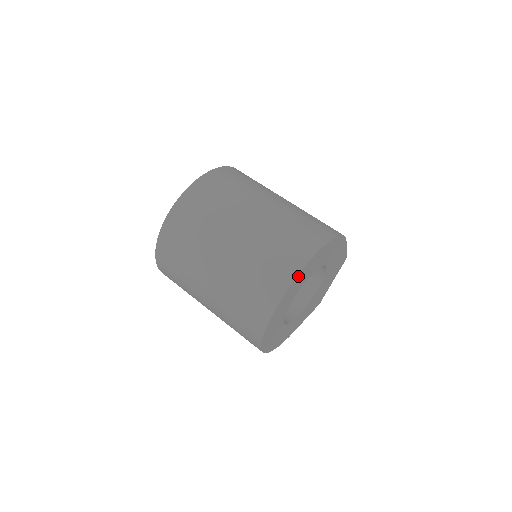
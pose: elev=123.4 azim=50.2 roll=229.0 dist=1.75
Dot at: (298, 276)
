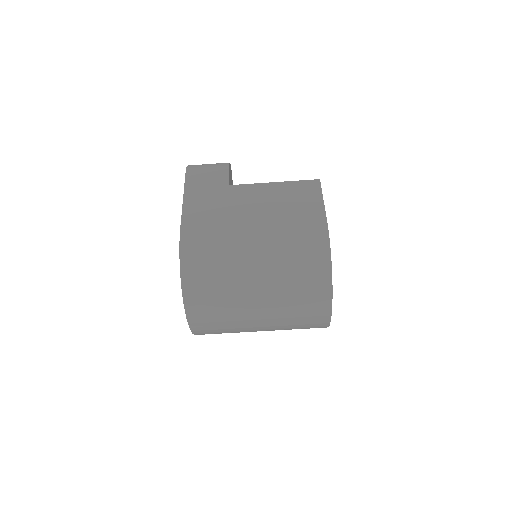
Dot at: occluded
